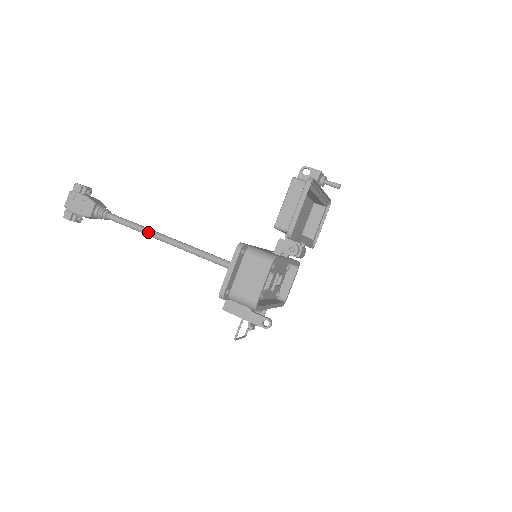
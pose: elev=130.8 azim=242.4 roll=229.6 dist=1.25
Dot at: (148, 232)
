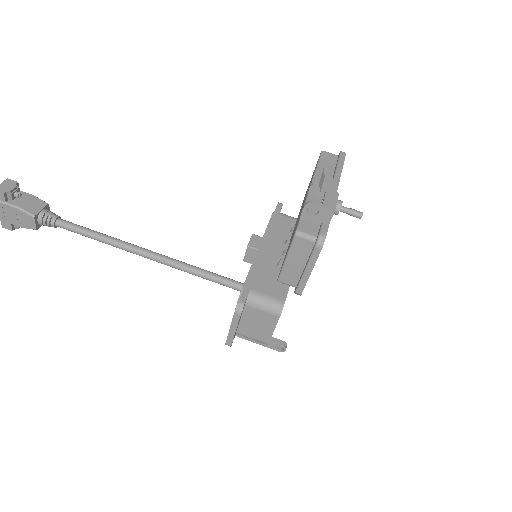
Dot at: (117, 247)
